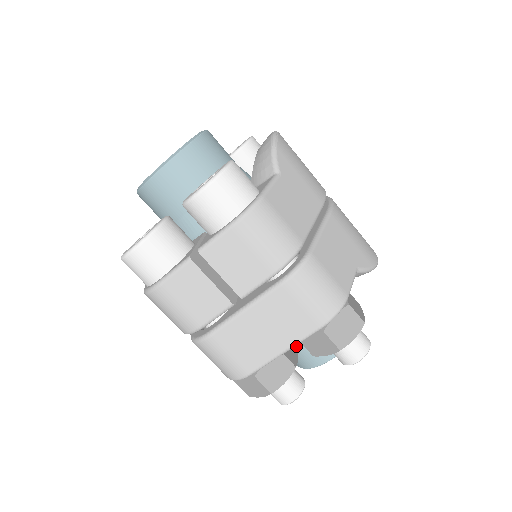
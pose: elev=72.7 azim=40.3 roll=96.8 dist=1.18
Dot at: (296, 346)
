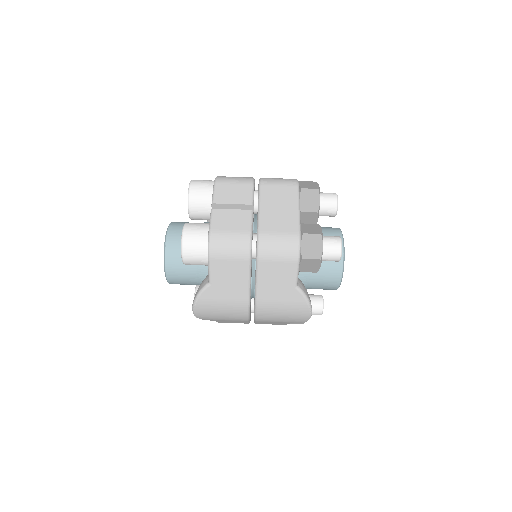
Dot at: occluded
